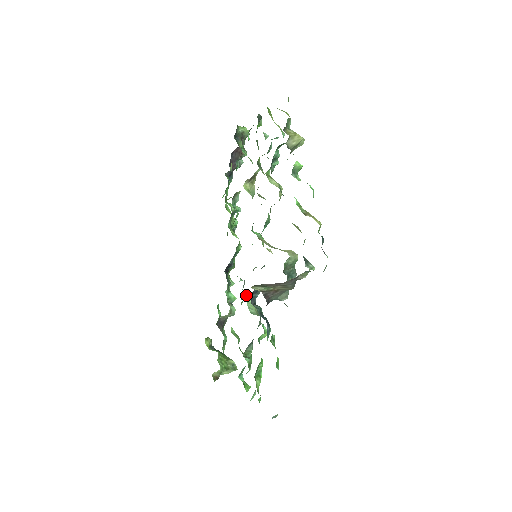
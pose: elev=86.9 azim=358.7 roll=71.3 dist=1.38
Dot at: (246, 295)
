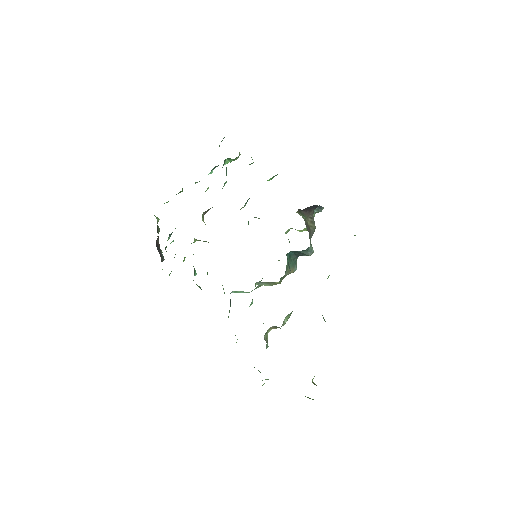
Dot at: occluded
